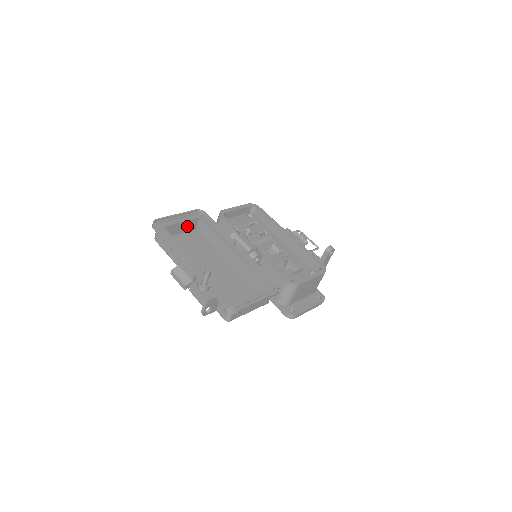
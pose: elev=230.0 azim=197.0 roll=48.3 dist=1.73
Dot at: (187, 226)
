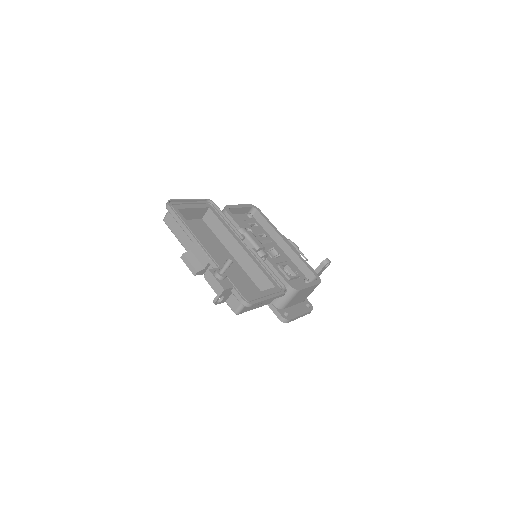
Dot at: (196, 213)
